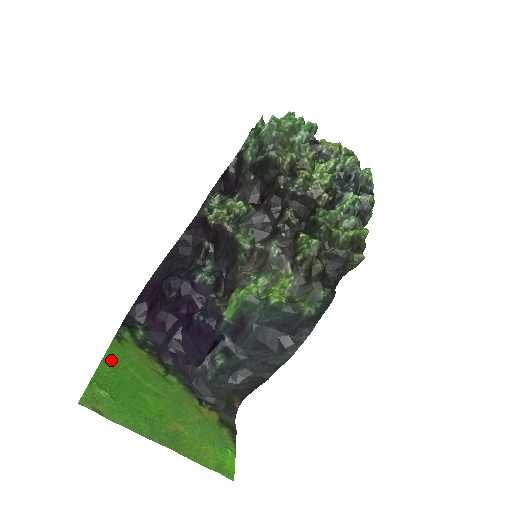
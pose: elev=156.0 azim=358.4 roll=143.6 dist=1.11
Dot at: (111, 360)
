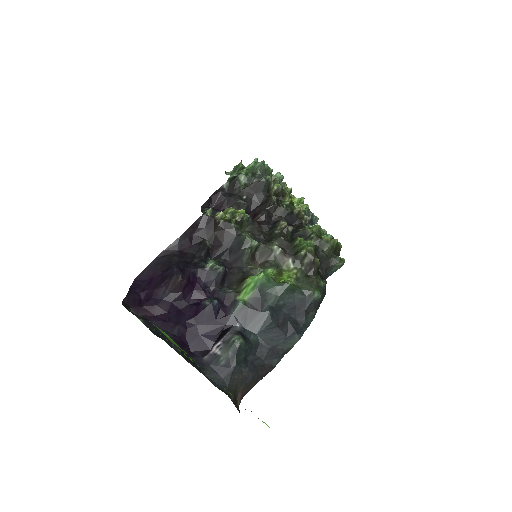
Dot at: occluded
